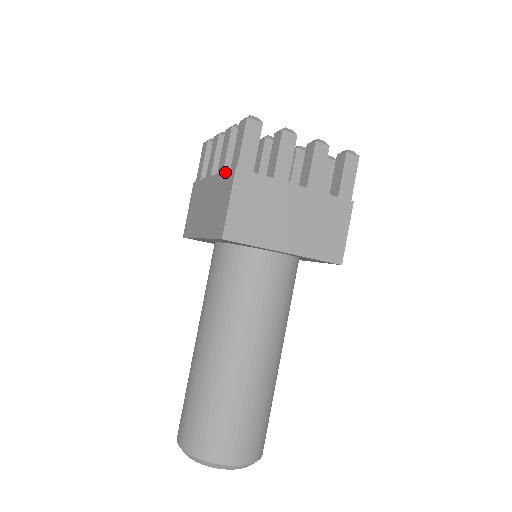
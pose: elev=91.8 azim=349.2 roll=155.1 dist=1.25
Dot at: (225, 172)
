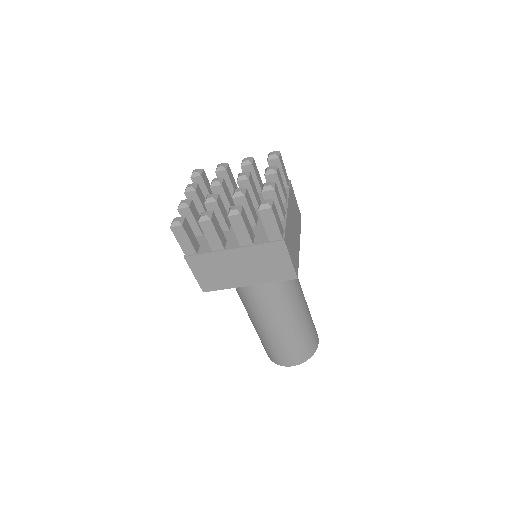
Dot at: (264, 245)
